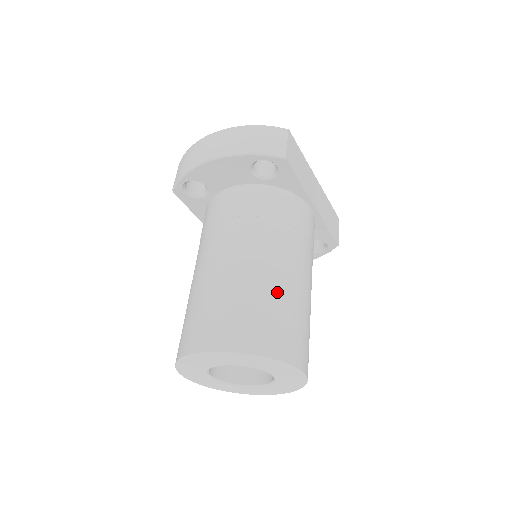
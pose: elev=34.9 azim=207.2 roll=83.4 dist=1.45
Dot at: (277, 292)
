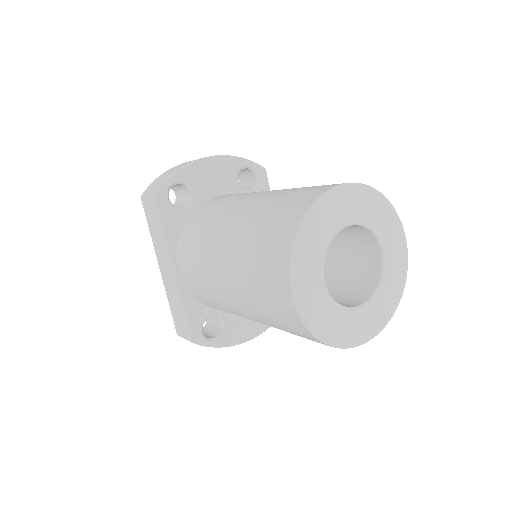
Dot at: occluded
